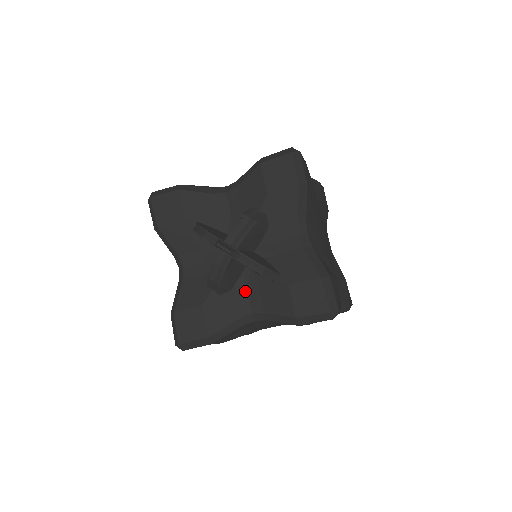
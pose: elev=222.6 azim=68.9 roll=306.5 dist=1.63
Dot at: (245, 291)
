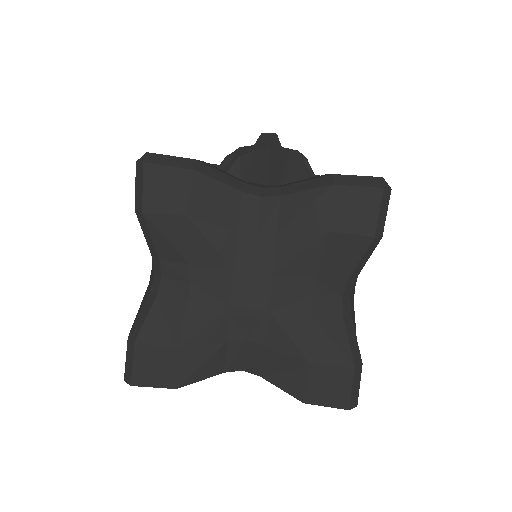
Dot at: (260, 186)
